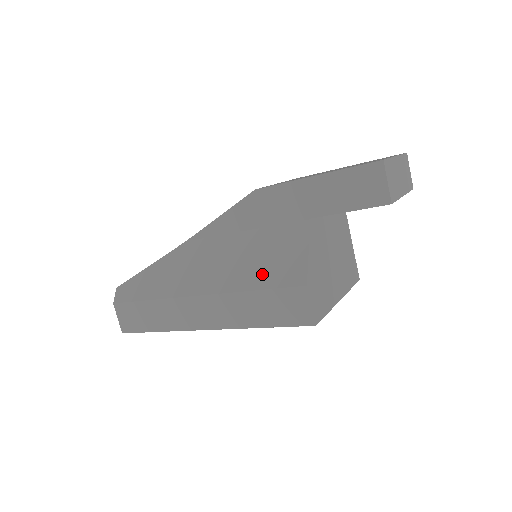
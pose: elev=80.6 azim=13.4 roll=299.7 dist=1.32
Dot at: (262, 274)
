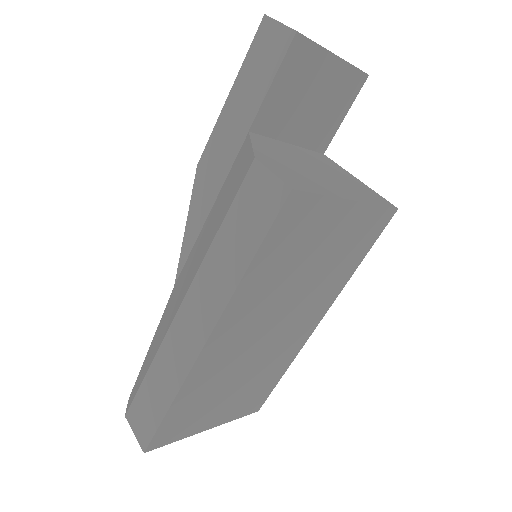
Dot at: (222, 211)
